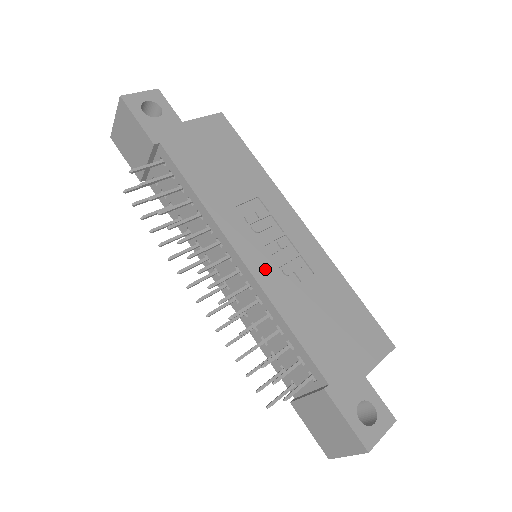
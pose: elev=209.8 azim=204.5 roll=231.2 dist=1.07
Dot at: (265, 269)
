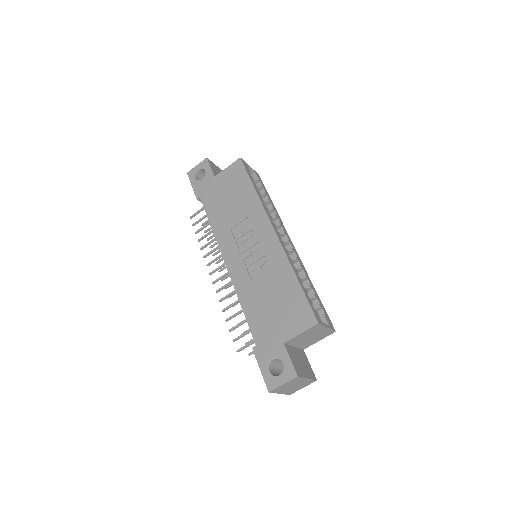
Dot at: (238, 269)
